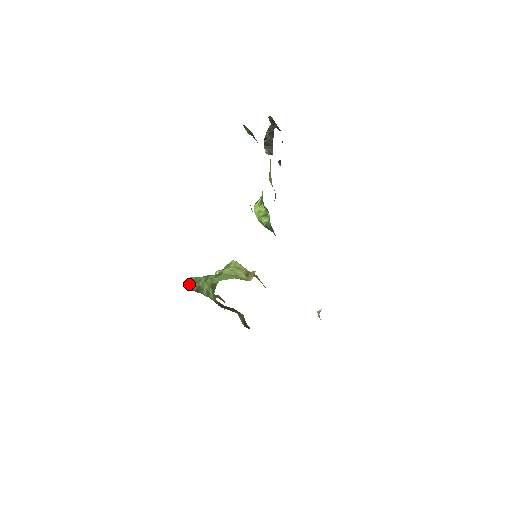
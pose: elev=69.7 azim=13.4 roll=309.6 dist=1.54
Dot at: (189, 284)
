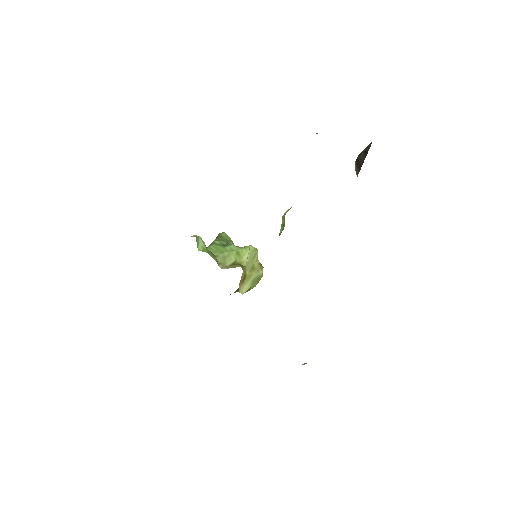
Dot at: (217, 236)
